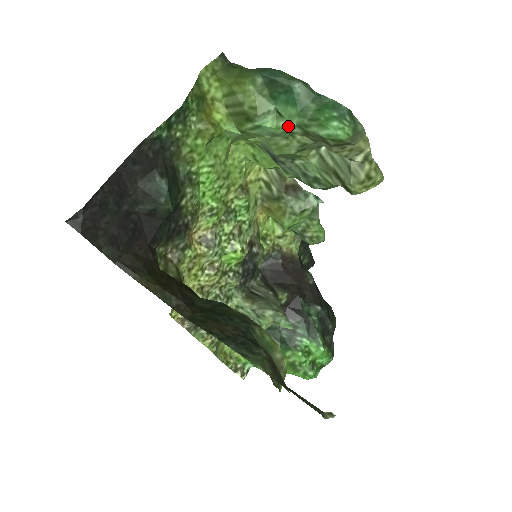
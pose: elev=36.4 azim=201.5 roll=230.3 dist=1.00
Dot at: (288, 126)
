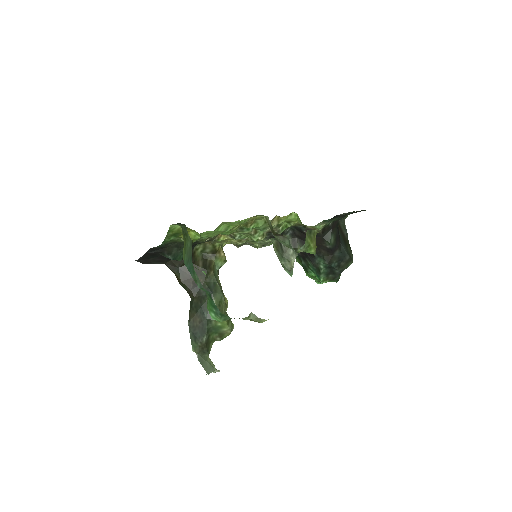
Dot at: occluded
